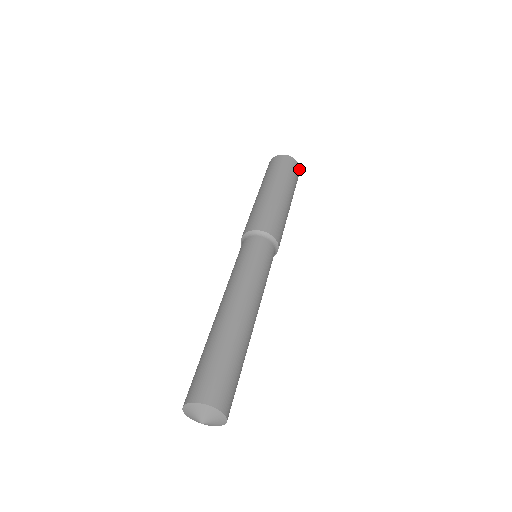
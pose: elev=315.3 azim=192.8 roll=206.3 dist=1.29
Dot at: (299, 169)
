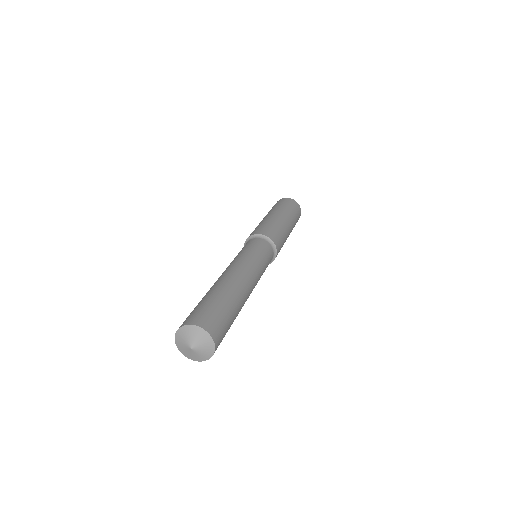
Dot at: occluded
